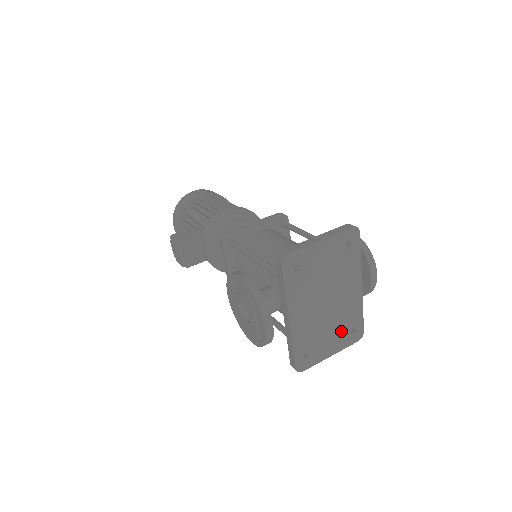
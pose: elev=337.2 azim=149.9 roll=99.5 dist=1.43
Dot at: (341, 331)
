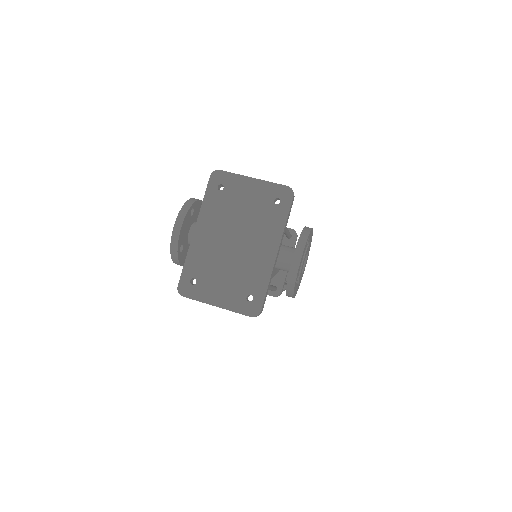
Dot at: (237, 287)
